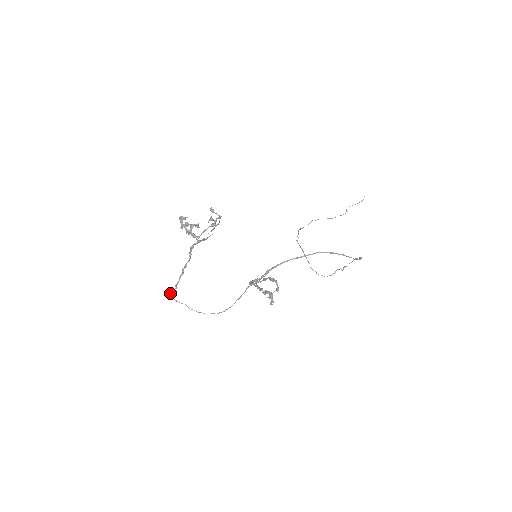
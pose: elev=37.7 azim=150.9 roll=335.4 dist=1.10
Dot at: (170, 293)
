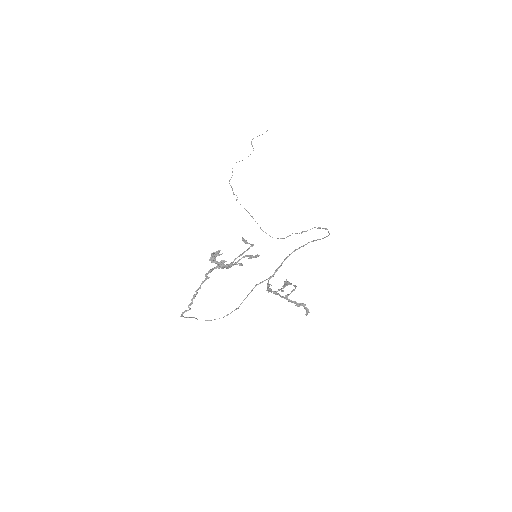
Dot at: (181, 314)
